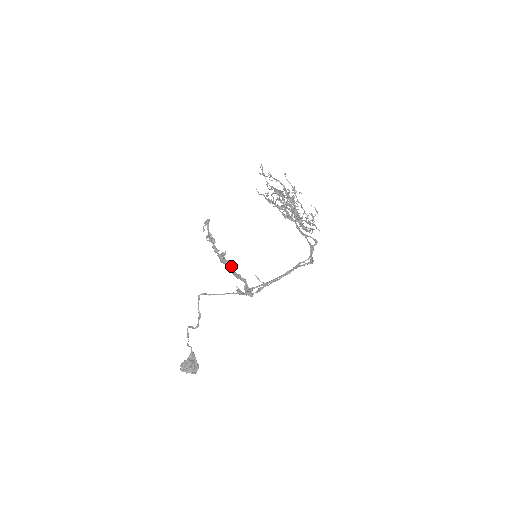
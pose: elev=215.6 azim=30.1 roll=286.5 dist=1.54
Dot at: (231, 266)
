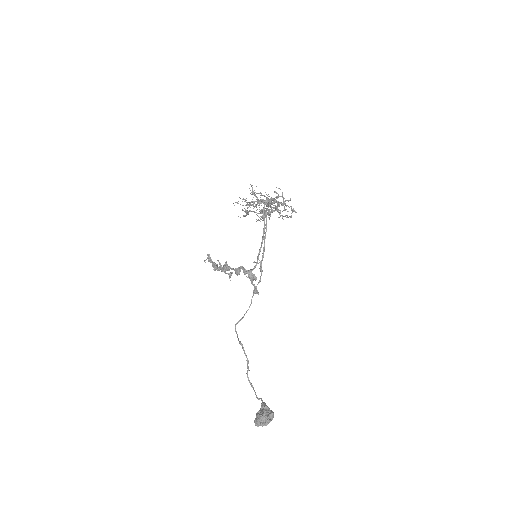
Dot at: (228, 266)
